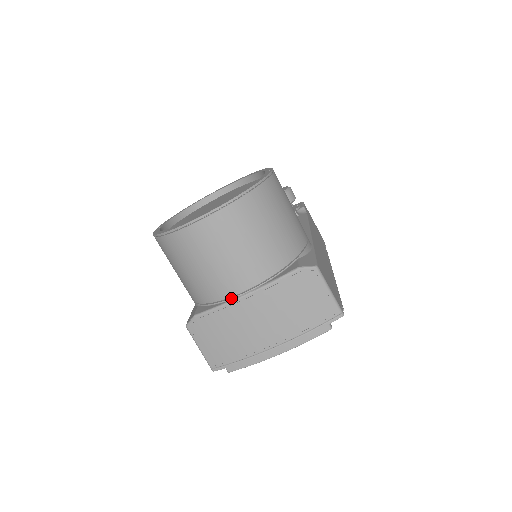
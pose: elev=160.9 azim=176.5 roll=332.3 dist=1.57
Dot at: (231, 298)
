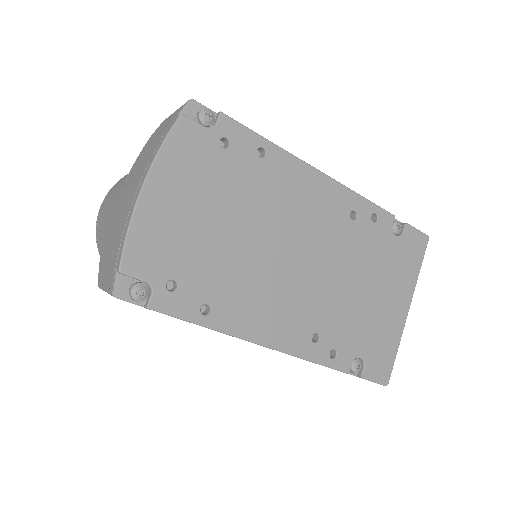
Dot at: occluded
